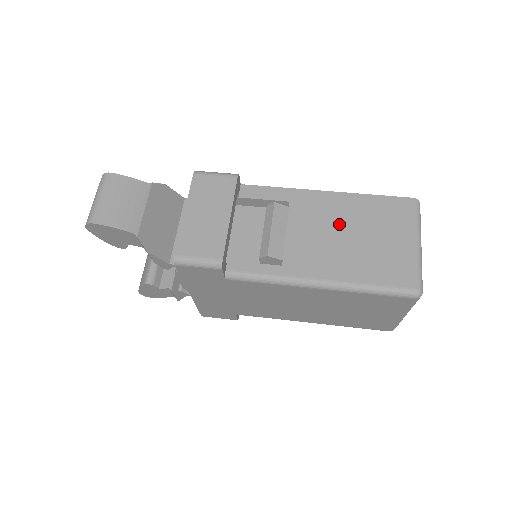
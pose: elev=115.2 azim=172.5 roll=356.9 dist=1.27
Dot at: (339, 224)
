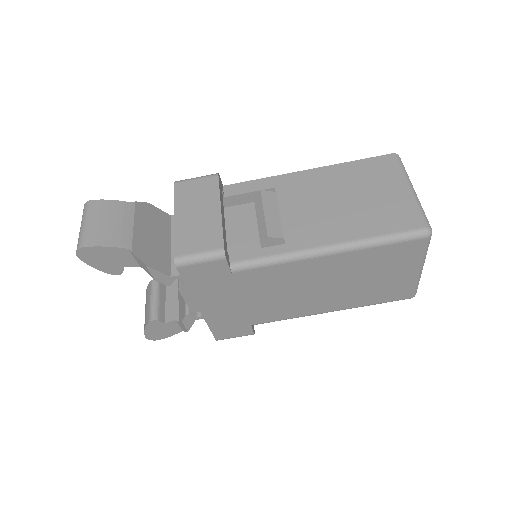
Dot at: (329, 193)
